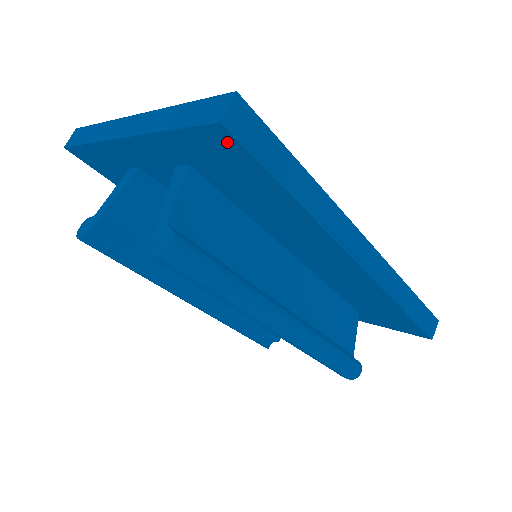
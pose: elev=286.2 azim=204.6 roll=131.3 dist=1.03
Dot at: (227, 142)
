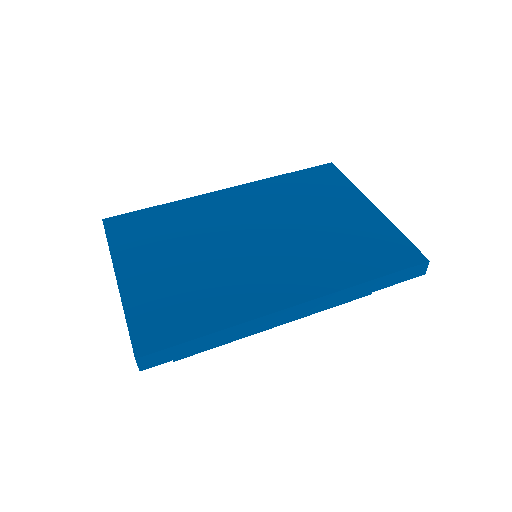
Dot at: occluded
